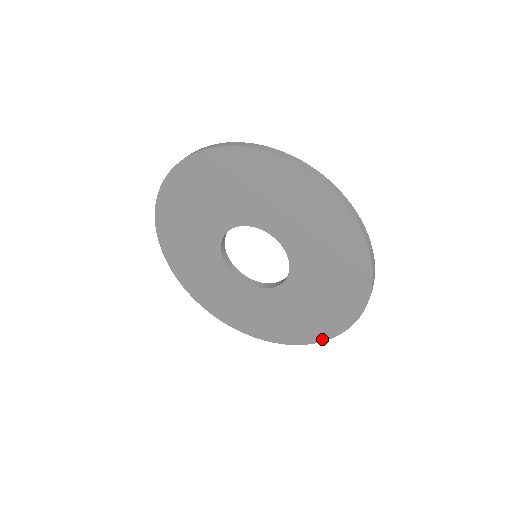
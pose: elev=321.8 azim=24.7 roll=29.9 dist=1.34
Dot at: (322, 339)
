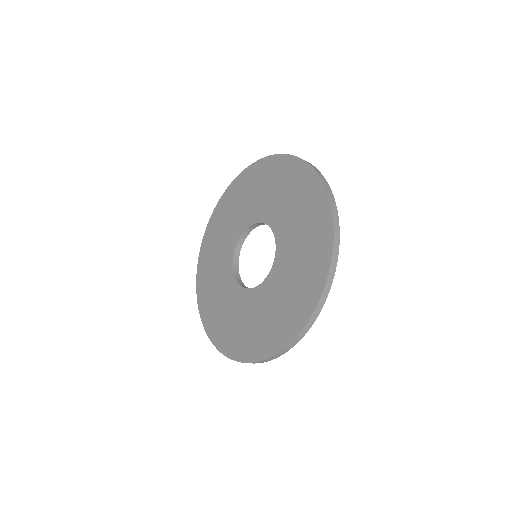
Dot at: (331, 228)
